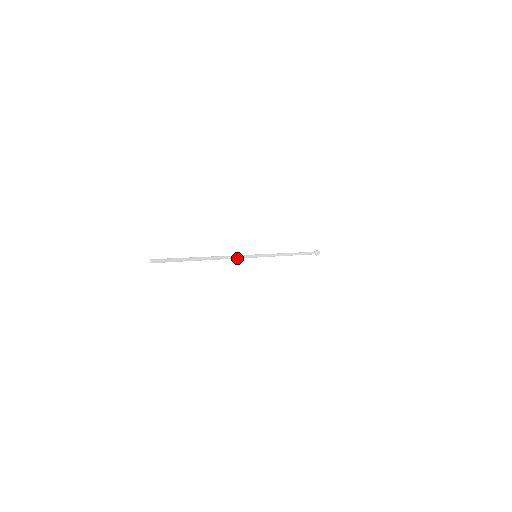
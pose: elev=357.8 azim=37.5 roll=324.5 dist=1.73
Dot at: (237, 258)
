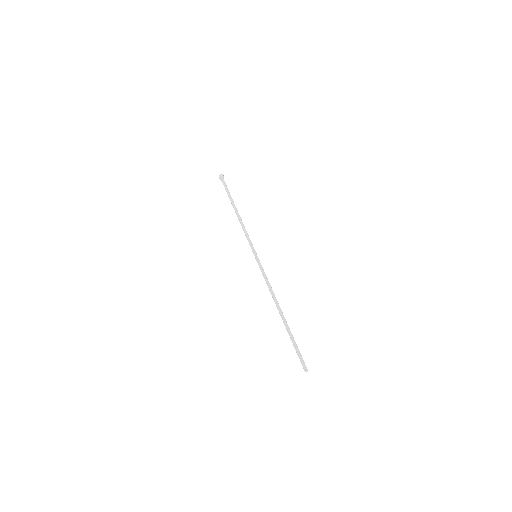
Dot at: (266, 279)
